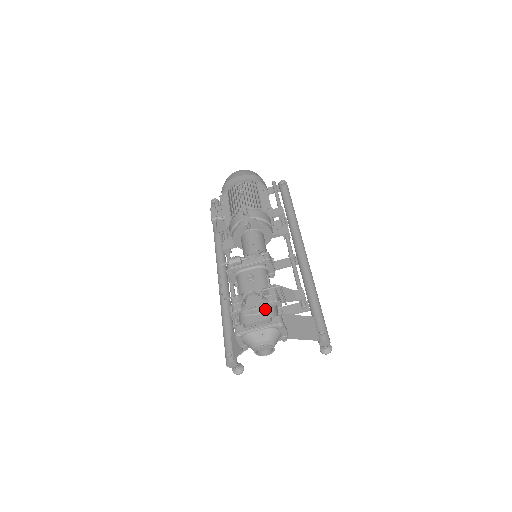
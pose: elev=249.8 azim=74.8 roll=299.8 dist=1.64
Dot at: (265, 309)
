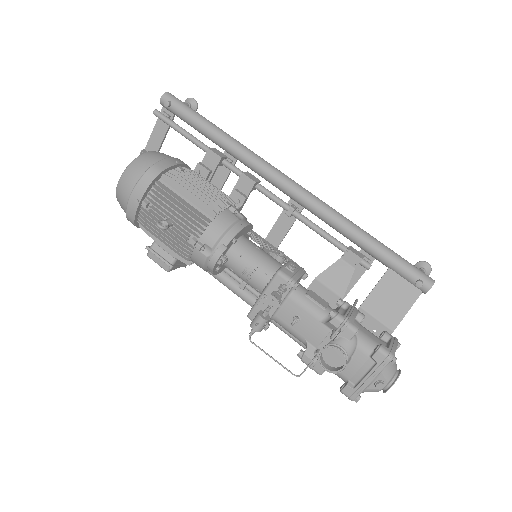
Dot at: (353, 351)
